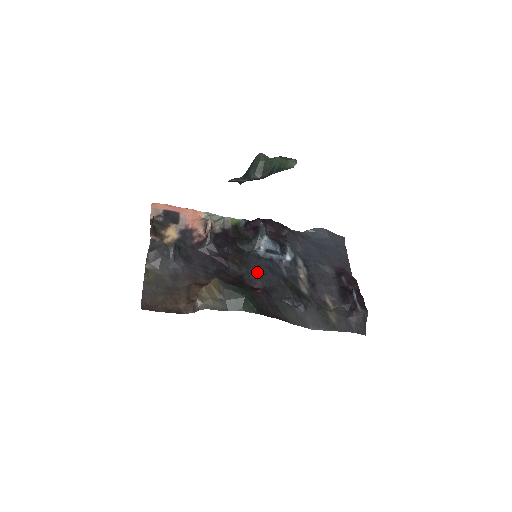
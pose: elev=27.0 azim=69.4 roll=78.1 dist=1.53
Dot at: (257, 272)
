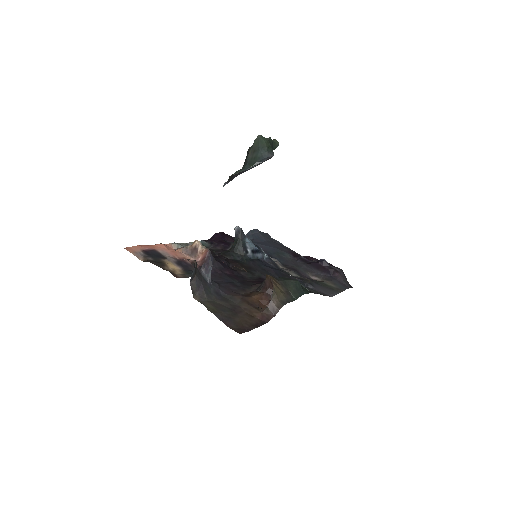
Dot at: (264, 271)
